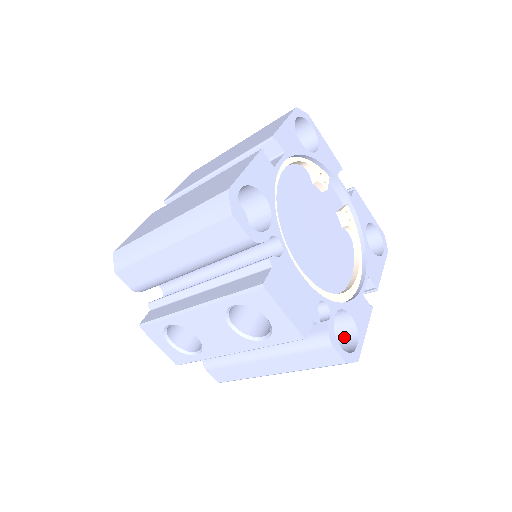
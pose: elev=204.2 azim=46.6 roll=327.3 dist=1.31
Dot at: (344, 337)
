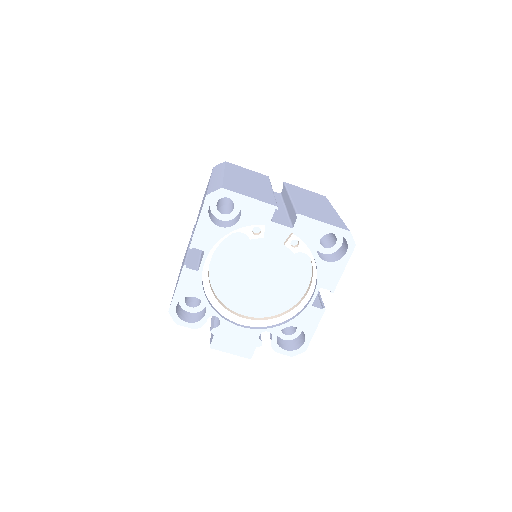
Dot at: occluded
